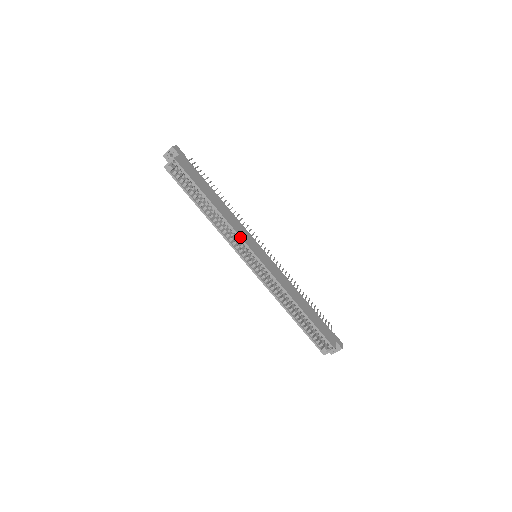
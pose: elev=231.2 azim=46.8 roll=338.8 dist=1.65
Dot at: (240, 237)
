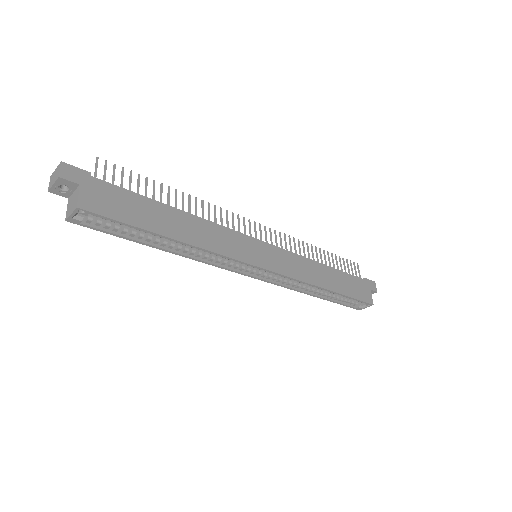
Dot at: (232, 259)
